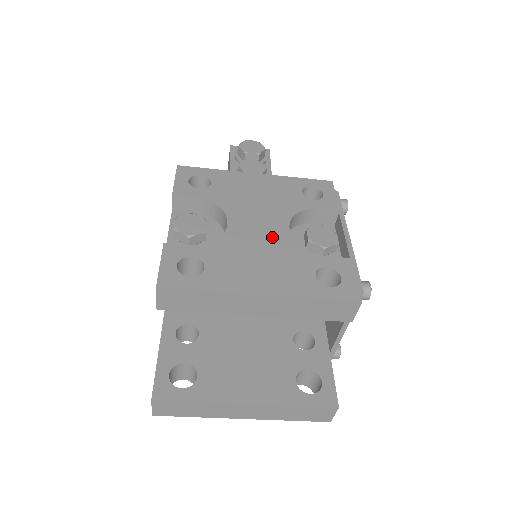
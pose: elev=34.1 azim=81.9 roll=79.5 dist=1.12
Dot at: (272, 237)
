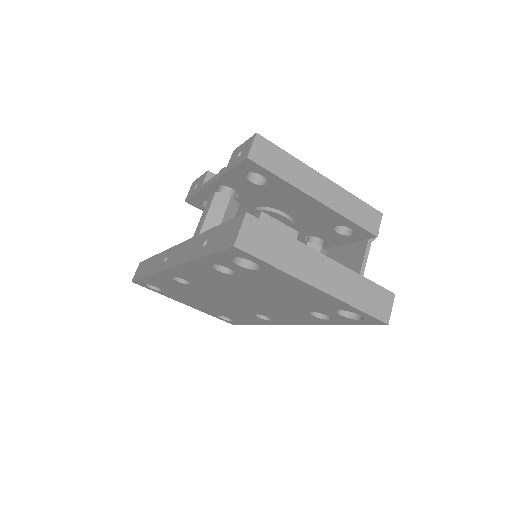
Dot at: occluded
